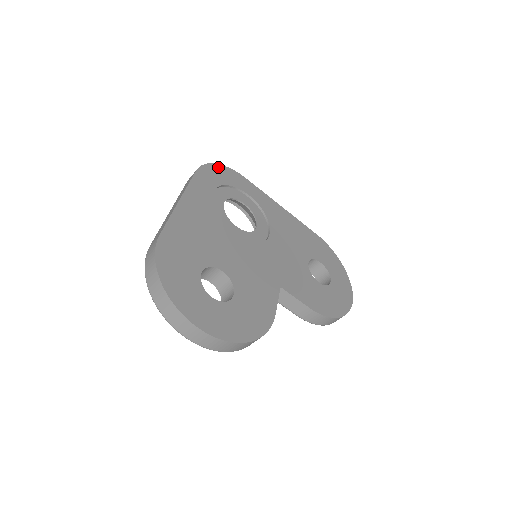
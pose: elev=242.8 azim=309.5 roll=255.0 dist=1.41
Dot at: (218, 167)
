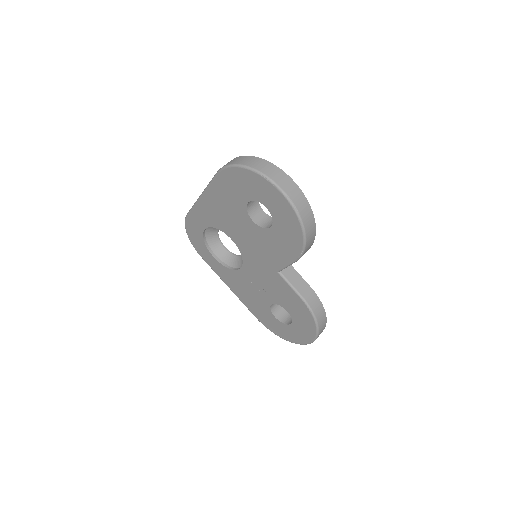
Dot at: occluded
